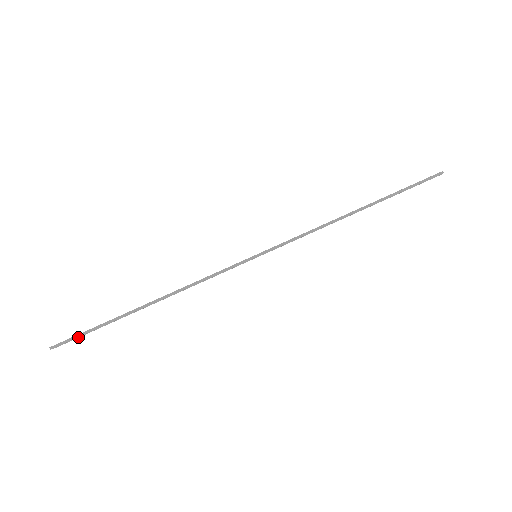
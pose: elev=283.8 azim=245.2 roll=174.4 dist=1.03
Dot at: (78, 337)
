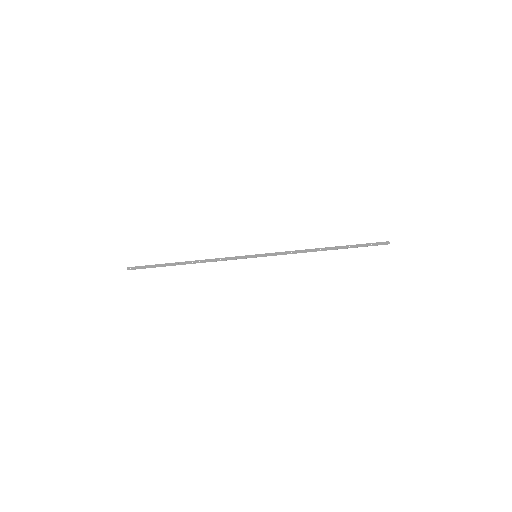
Dot at: (143, 266)
